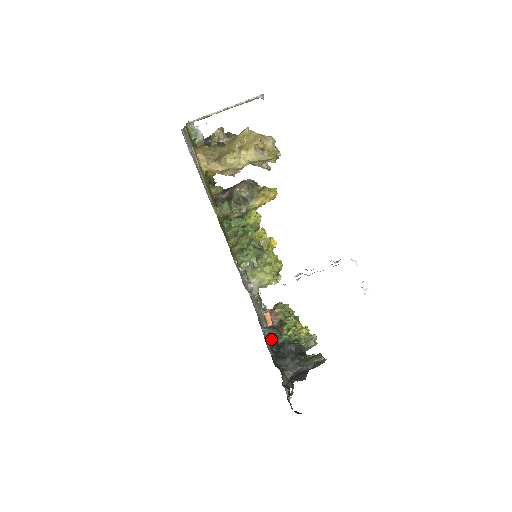
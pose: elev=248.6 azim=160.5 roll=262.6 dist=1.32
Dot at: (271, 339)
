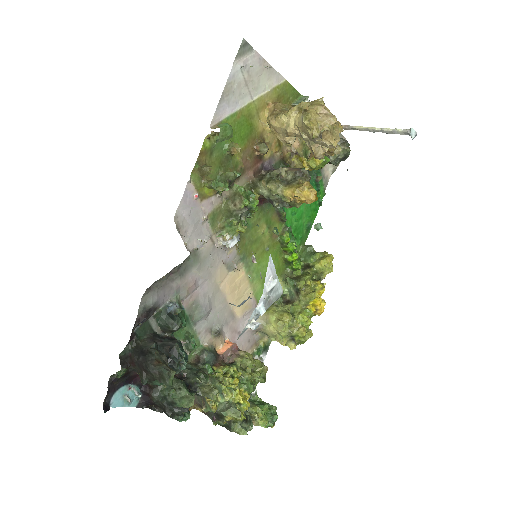
Dot at: (169, 316)
